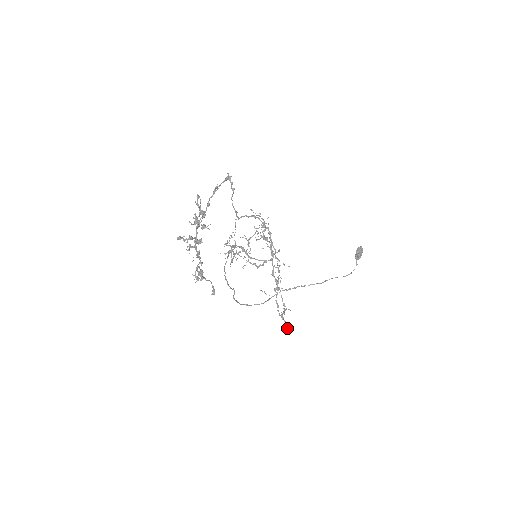
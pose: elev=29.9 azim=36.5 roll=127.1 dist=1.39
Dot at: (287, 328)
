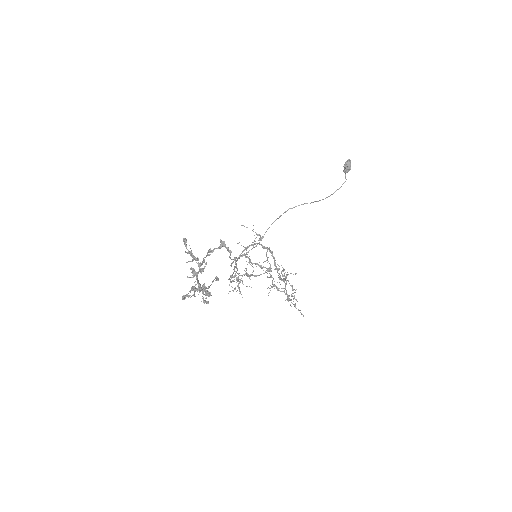
Dot at: occluded
